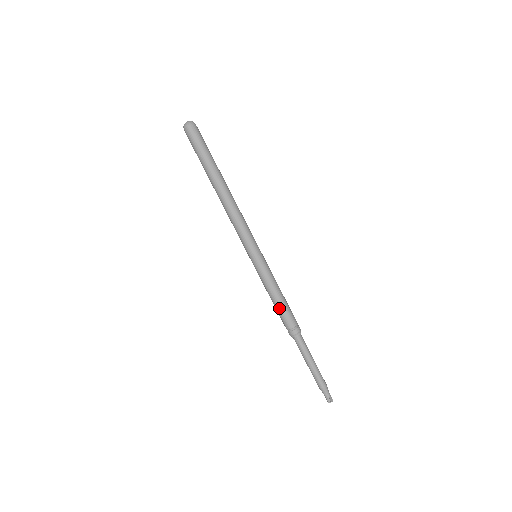
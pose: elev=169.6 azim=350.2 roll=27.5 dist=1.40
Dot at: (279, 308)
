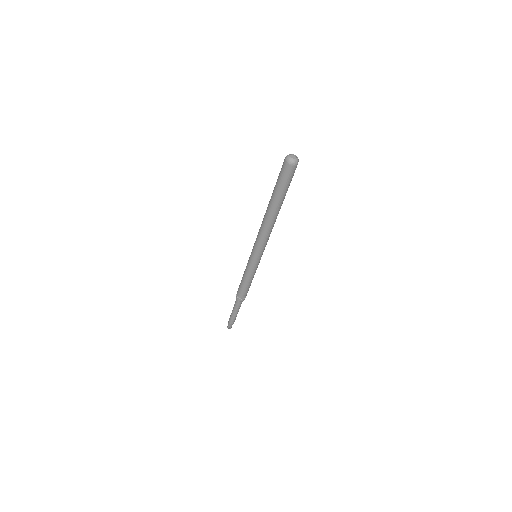
Dot at: (246, 288)
